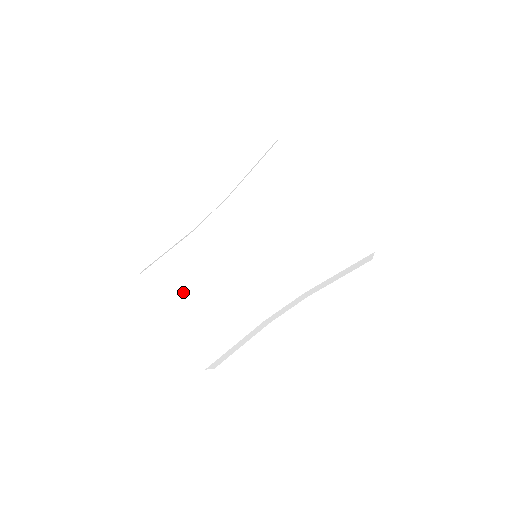
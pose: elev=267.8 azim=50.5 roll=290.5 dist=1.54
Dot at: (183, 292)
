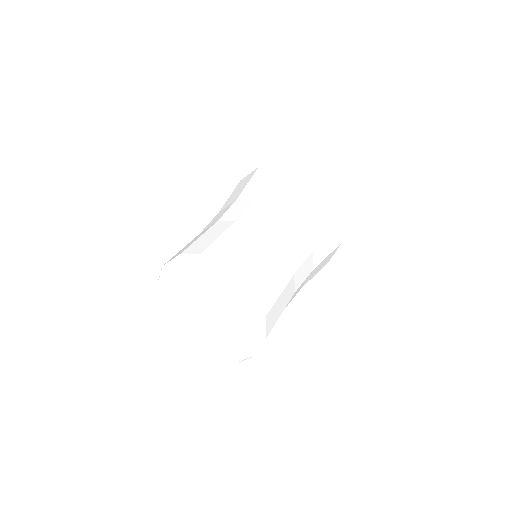
Dot at: (248, 250)
